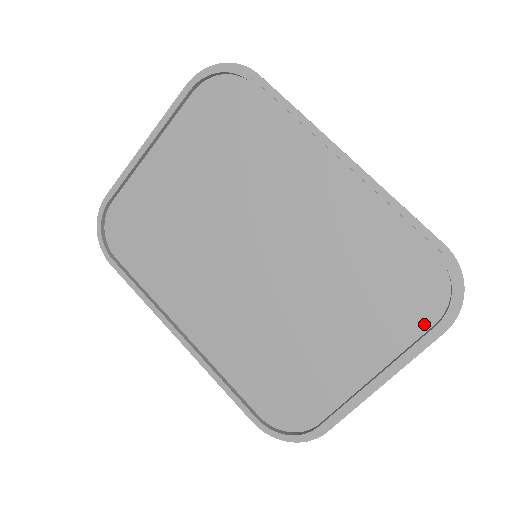
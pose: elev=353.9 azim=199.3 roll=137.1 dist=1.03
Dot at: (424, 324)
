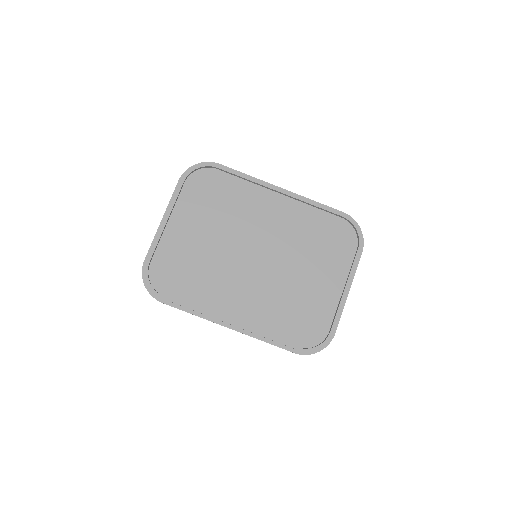
Dot at: (352, 252)
